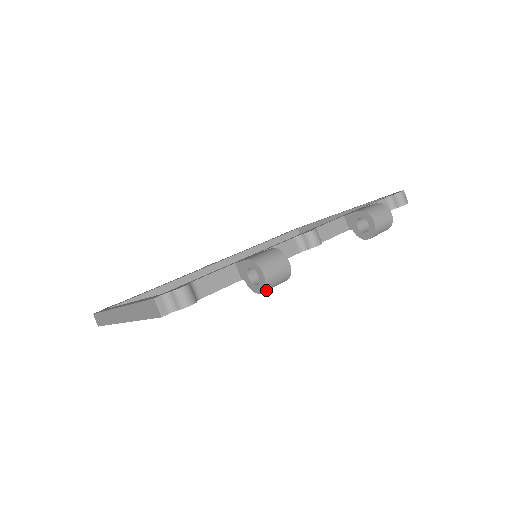
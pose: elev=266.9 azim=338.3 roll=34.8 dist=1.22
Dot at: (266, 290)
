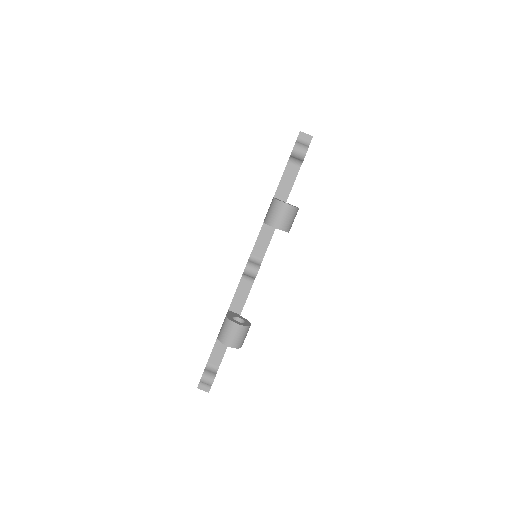
Dot at: (241, 345)
